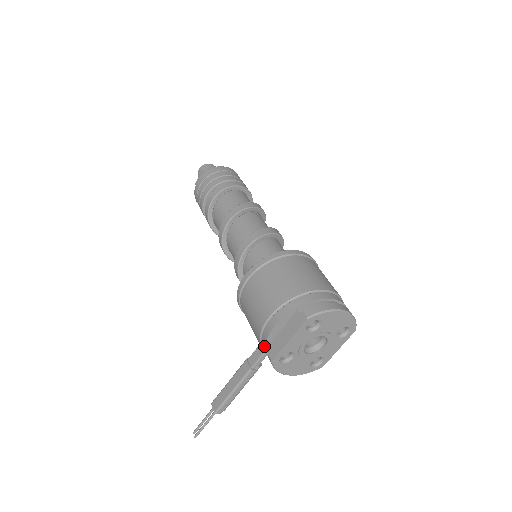
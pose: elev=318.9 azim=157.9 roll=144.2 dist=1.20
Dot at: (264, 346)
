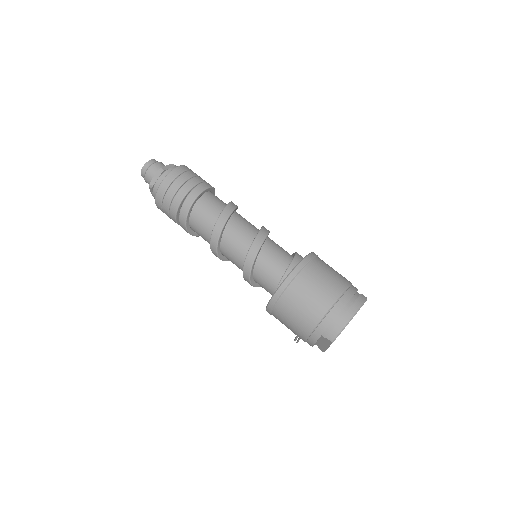
Dot at: occluded
